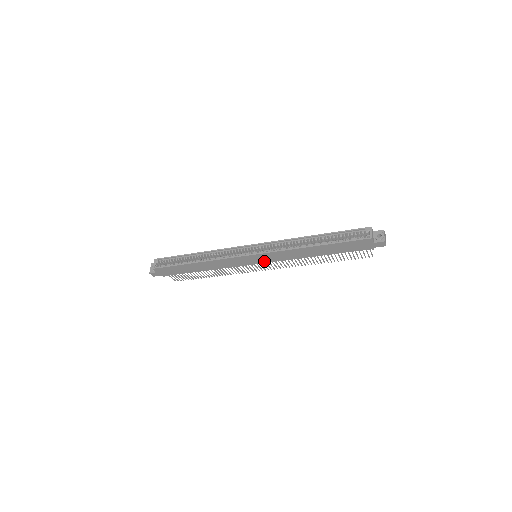
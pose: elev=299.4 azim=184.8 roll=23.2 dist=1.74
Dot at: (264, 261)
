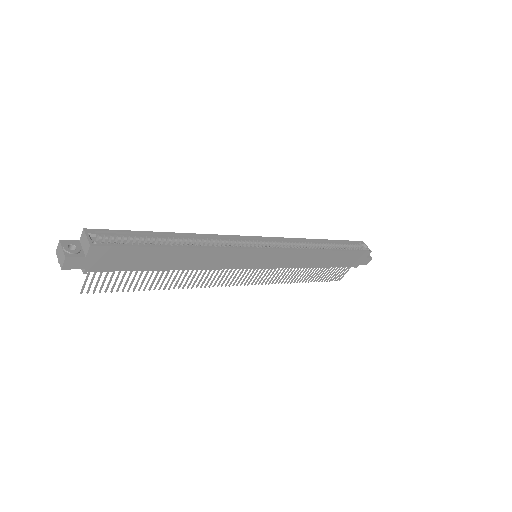
Dot at: (266, 265)
